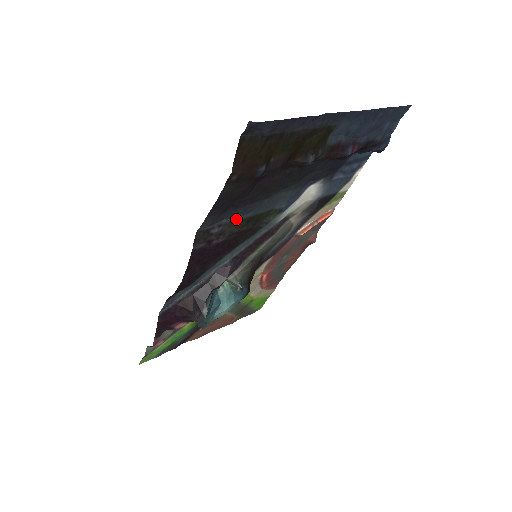
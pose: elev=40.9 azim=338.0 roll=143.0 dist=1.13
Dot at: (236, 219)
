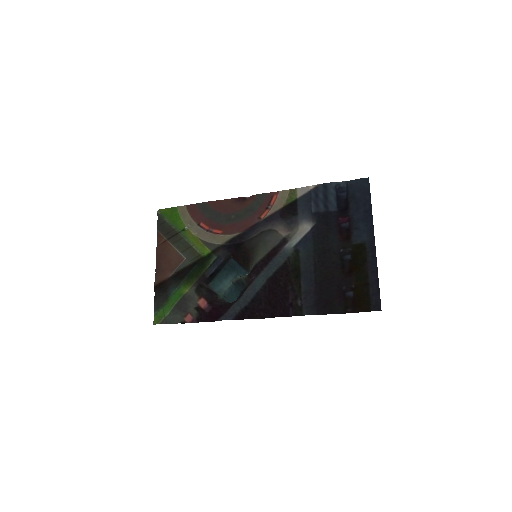
Dot at: (302, 287)
